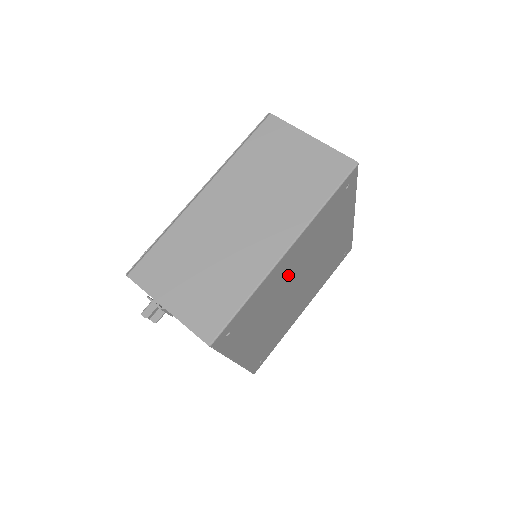
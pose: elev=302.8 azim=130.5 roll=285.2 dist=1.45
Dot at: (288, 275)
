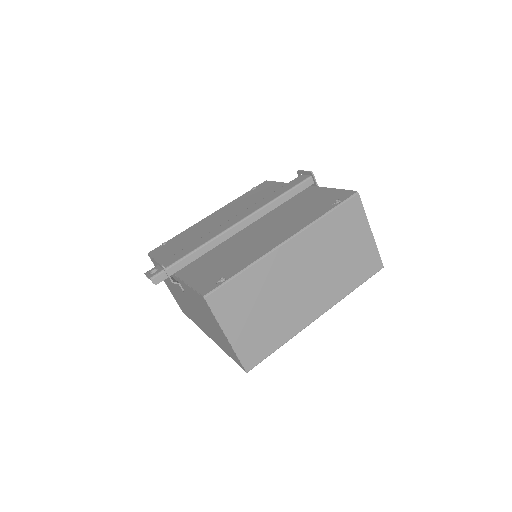
Dot at: occluded
